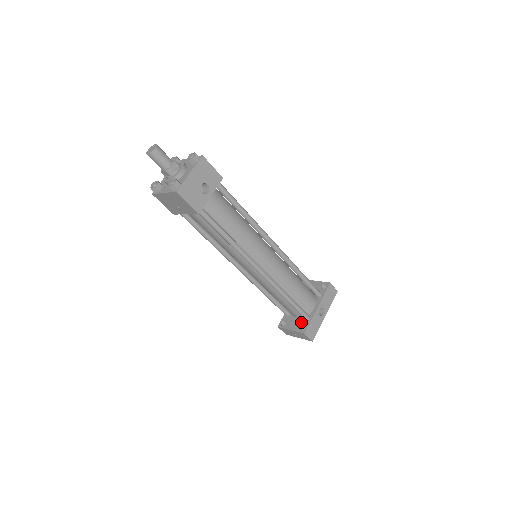
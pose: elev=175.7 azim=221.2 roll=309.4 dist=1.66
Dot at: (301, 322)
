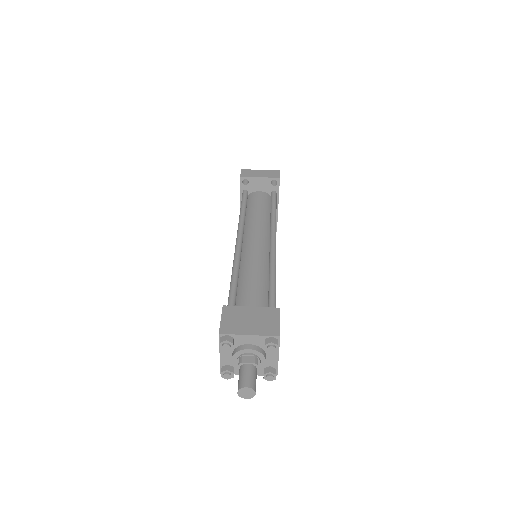
Dot at: occluded
